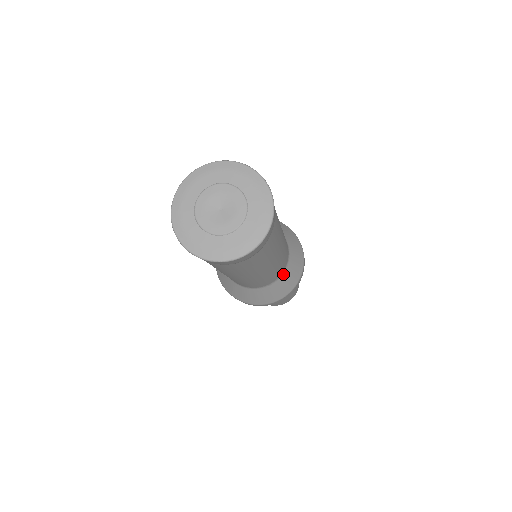
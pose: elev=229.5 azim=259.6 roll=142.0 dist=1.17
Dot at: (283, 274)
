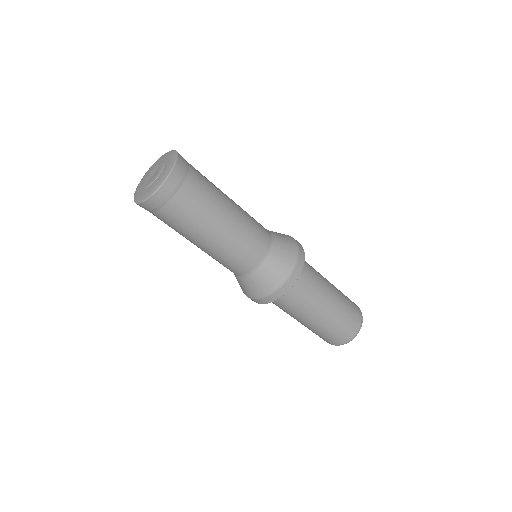
Dot at: (271, 253)
